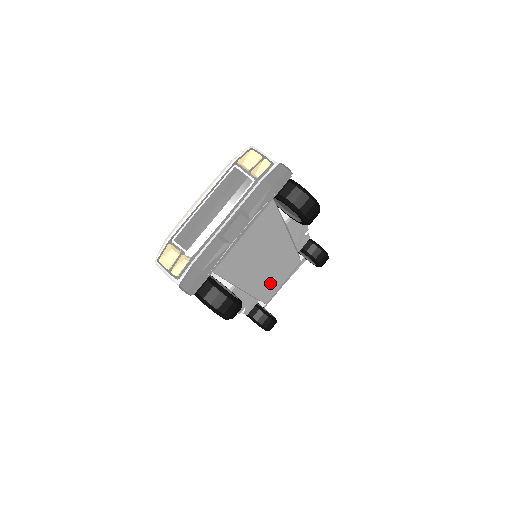
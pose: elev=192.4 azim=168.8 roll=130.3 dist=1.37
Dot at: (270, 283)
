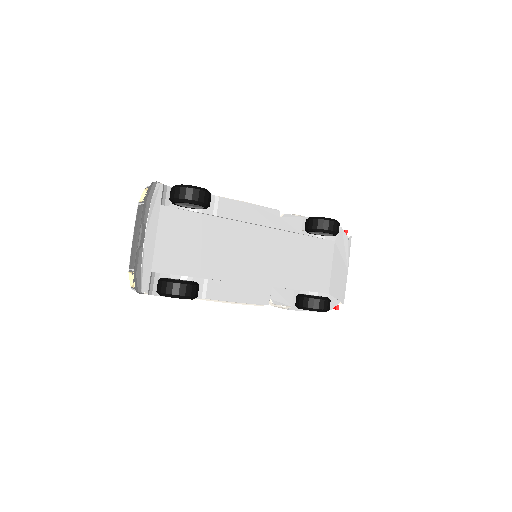
Dot at: (295, 271)
